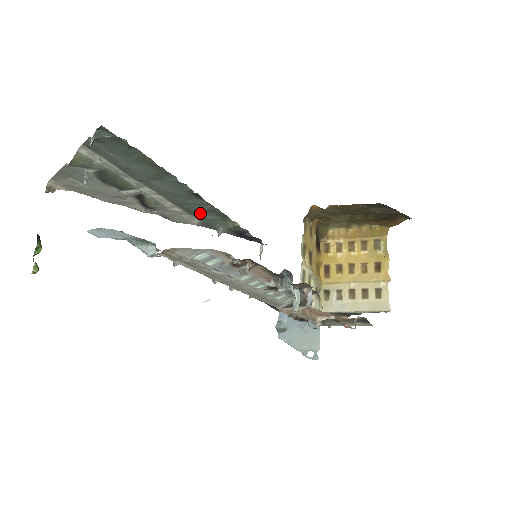
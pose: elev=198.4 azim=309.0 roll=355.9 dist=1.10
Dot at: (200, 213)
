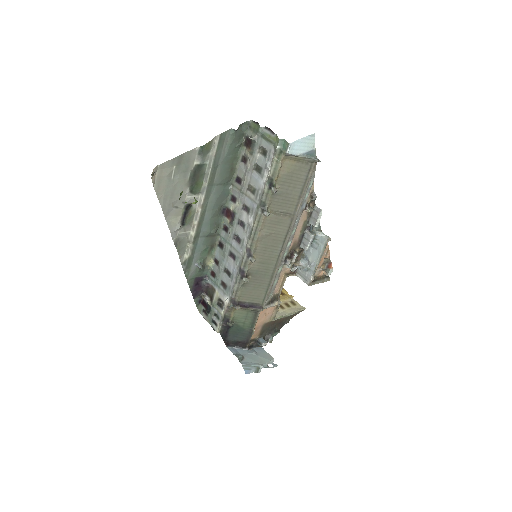
Dot at: (202, 240)
